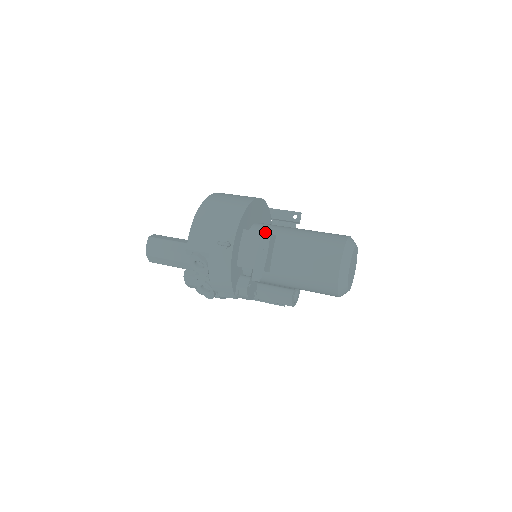
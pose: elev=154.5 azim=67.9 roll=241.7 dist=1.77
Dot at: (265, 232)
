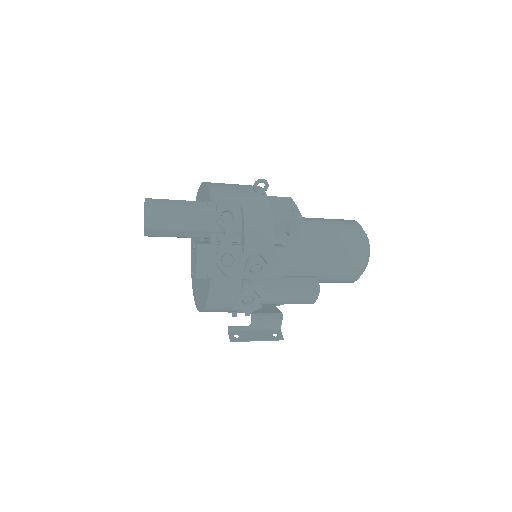
Dot at: (286, 197)
